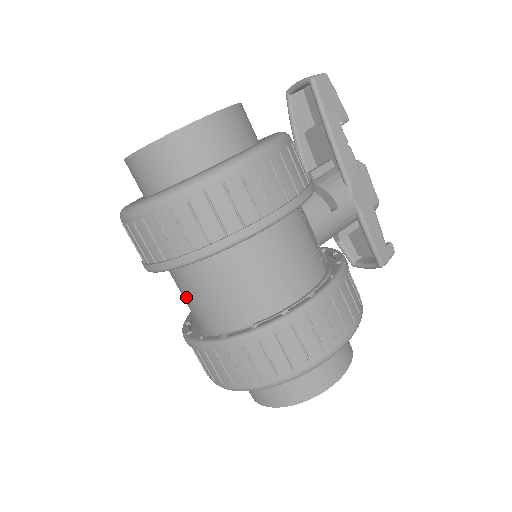
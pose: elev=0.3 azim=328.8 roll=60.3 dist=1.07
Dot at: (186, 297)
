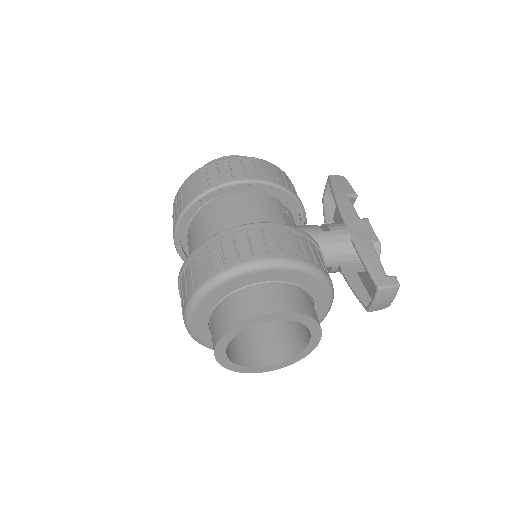
Dot at: occluded
